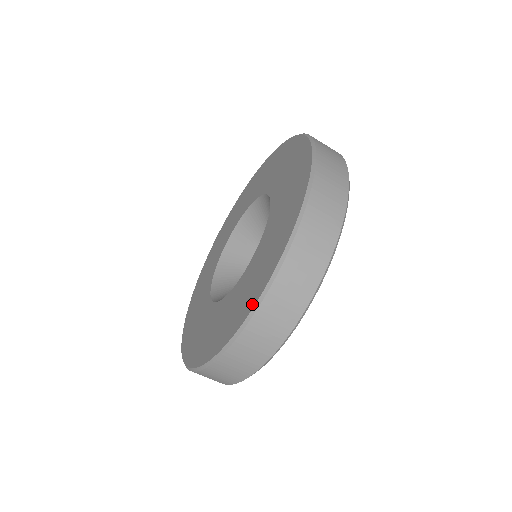
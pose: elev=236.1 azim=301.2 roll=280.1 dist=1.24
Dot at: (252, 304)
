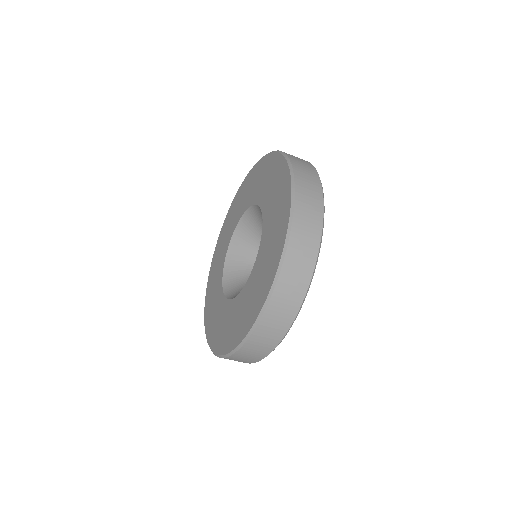
Dot at: (244, 334)
